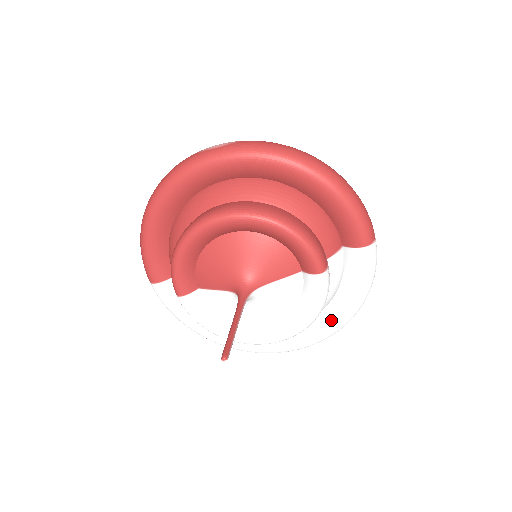
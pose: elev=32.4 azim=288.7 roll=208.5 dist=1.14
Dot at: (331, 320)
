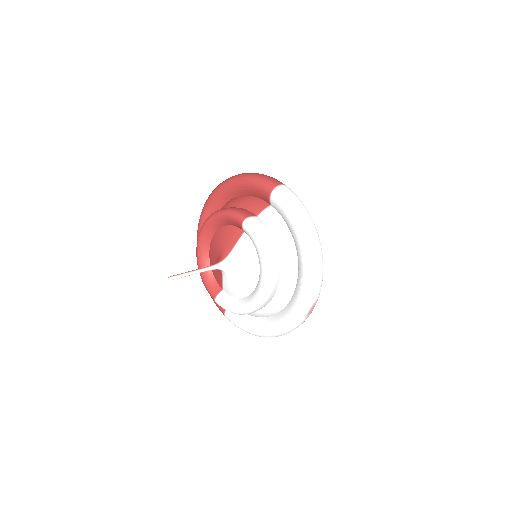
Dot at: (300, 257)
